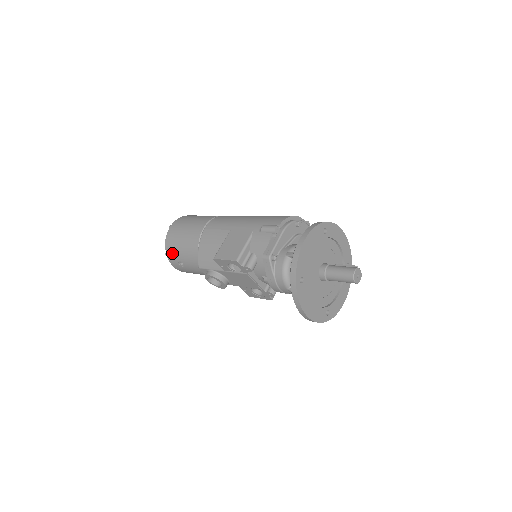
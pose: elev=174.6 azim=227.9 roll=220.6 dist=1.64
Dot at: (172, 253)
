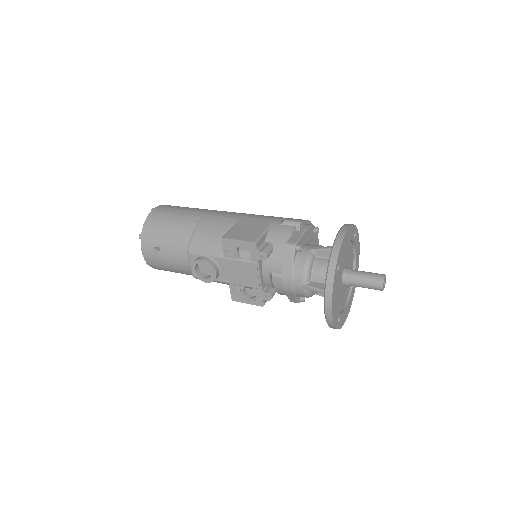
Dot at: (151, 234)
